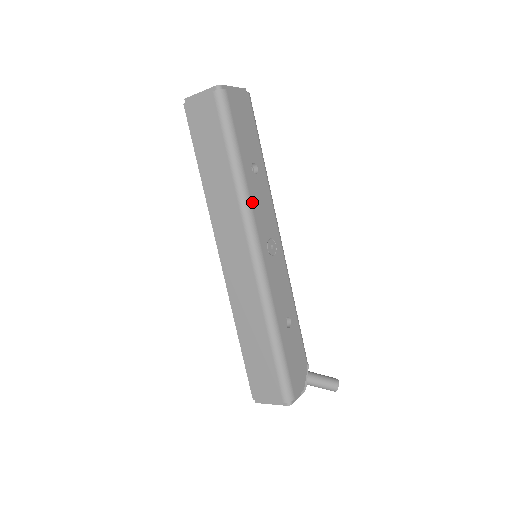
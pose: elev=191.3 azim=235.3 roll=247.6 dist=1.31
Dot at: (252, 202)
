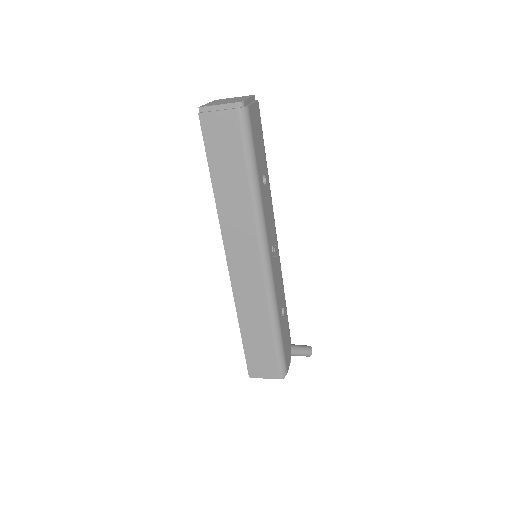
Dot at: (265, 215)
